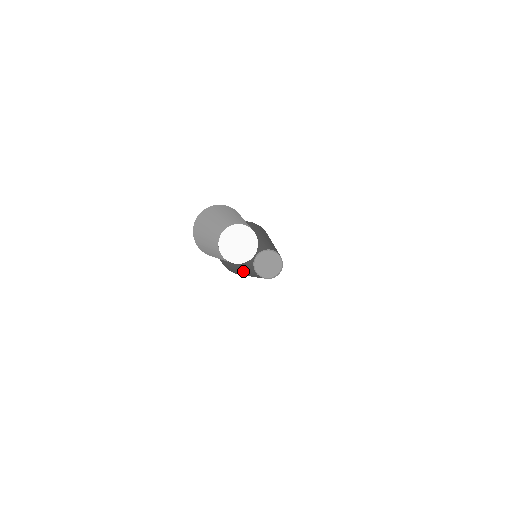
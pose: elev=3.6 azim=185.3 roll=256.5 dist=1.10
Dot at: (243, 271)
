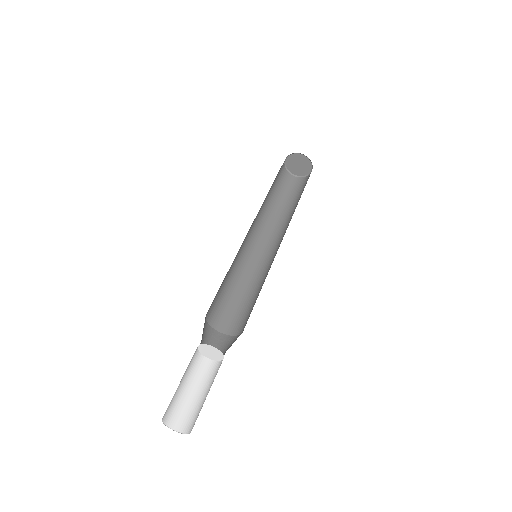
Dot at: (244, 242)
